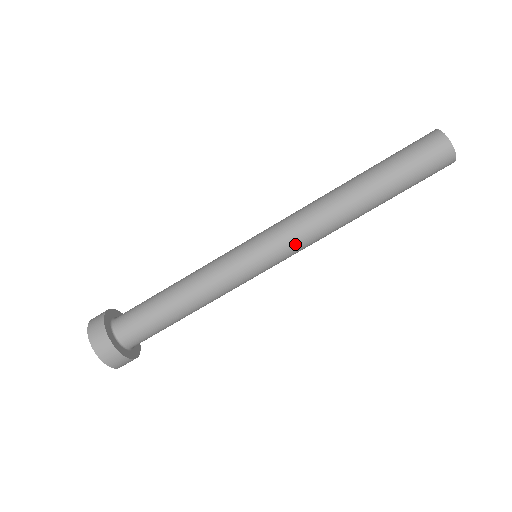
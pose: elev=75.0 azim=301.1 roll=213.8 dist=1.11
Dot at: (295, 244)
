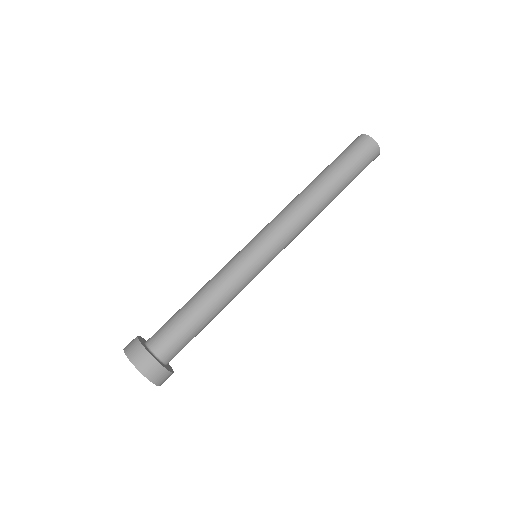
Dot at: (273, 224)
